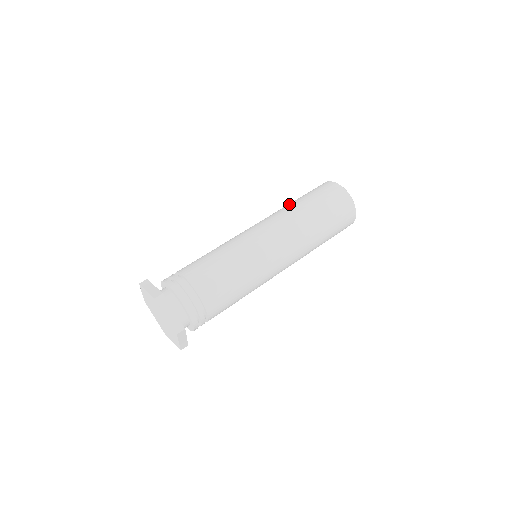
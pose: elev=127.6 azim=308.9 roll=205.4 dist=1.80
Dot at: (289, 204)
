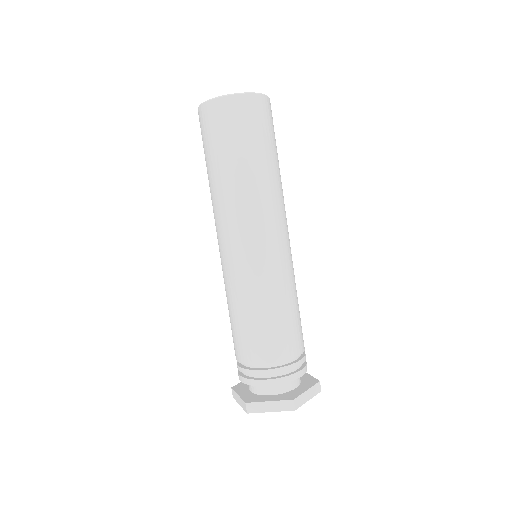
Dot at: occluded
